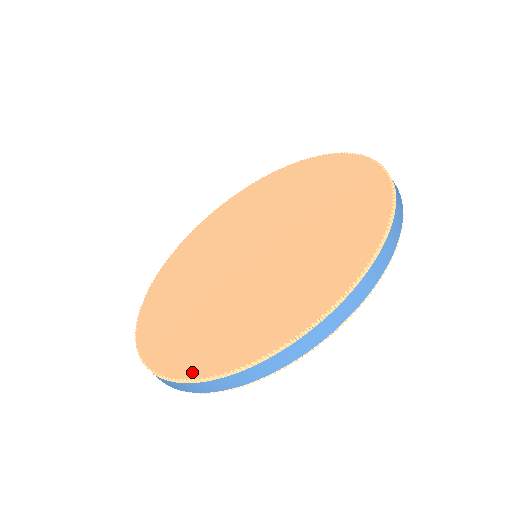
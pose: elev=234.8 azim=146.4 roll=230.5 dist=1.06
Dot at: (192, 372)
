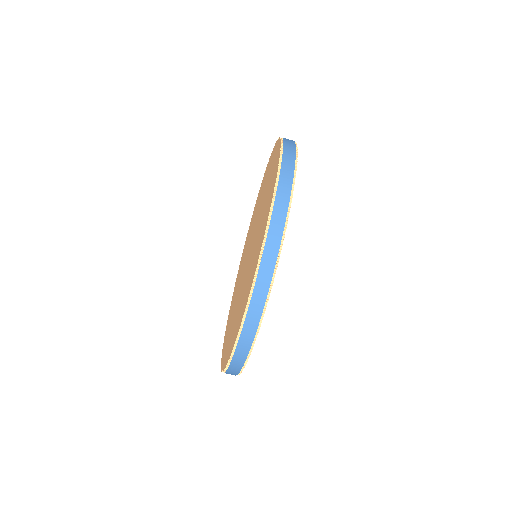
Dot at: (237, 333)
